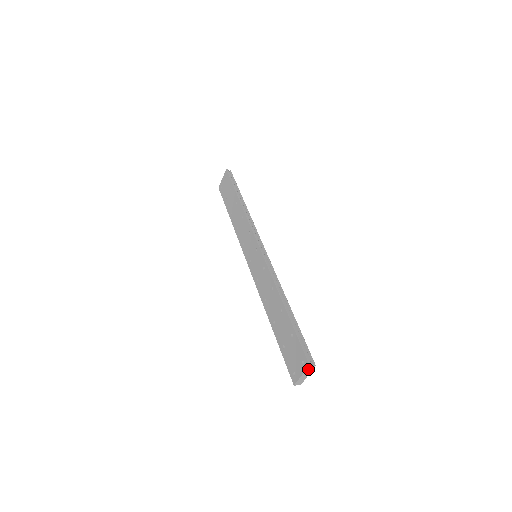
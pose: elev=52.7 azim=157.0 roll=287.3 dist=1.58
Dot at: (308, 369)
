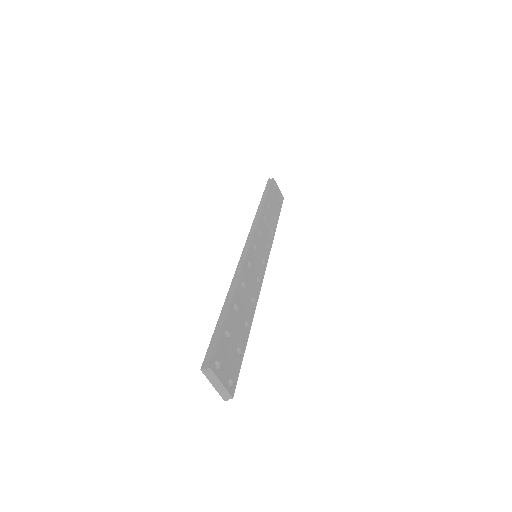
Dot at: (208, 375)
